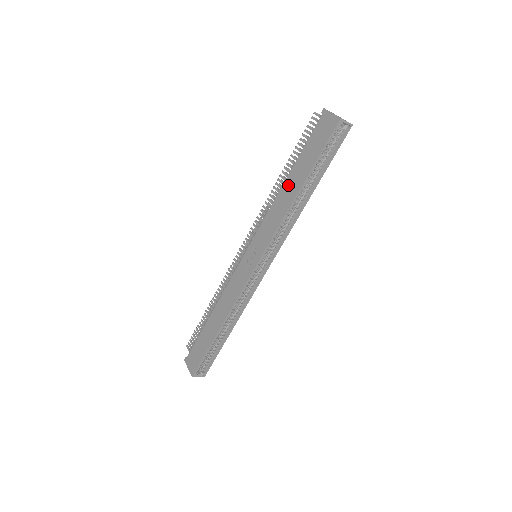
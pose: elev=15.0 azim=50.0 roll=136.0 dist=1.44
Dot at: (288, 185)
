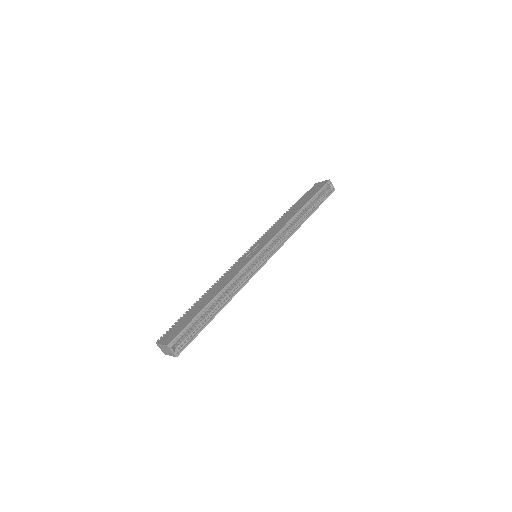
Dot at: (290, 212)
